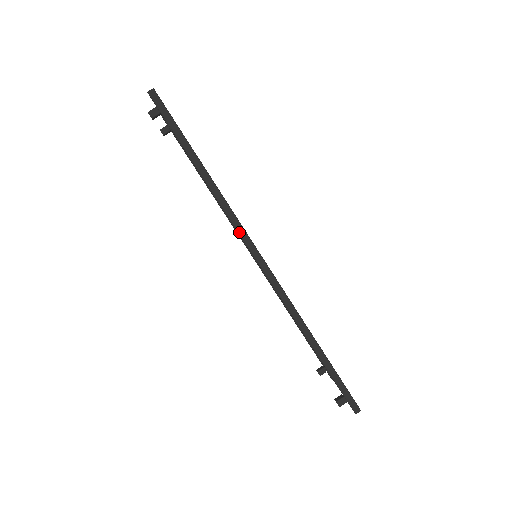
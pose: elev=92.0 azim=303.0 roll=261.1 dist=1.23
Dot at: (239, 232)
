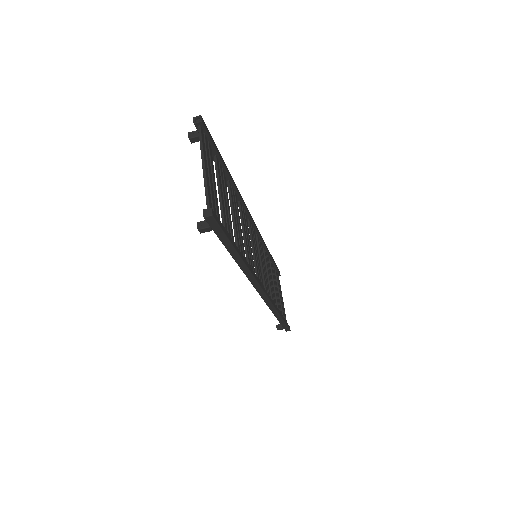
Dot at: (253, 284)
